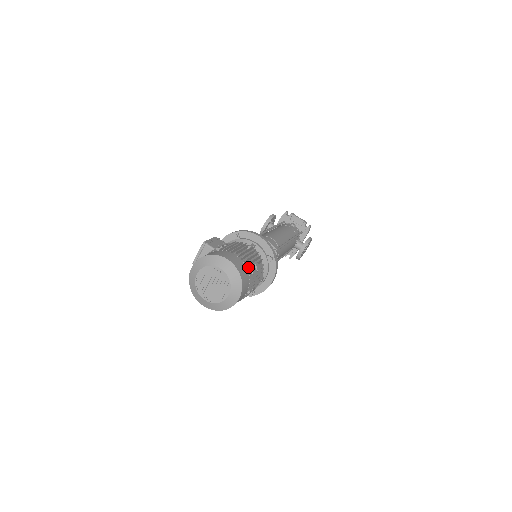
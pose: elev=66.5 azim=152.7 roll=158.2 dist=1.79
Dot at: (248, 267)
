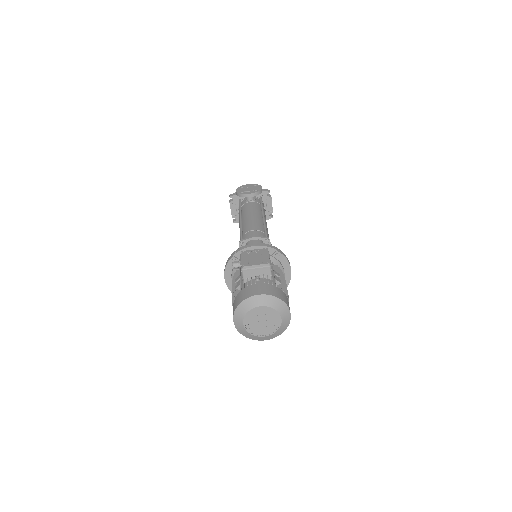
Dot at: occluded
